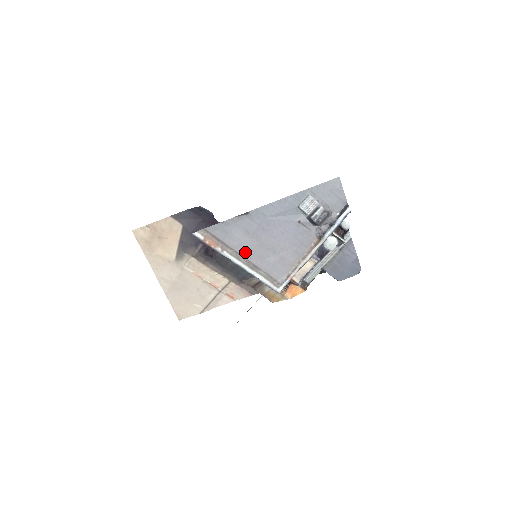
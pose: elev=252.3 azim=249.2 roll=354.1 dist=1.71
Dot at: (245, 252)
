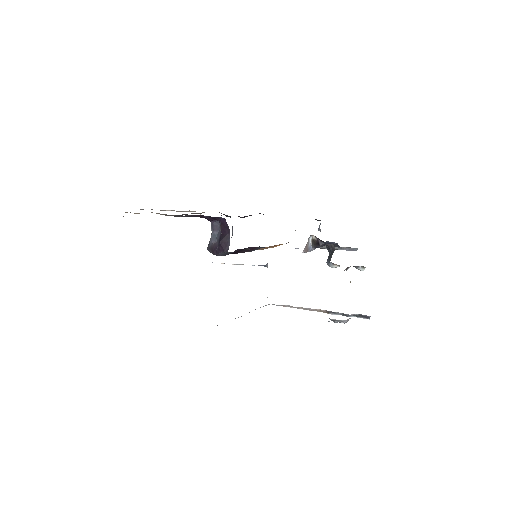
Dot at: occluded
